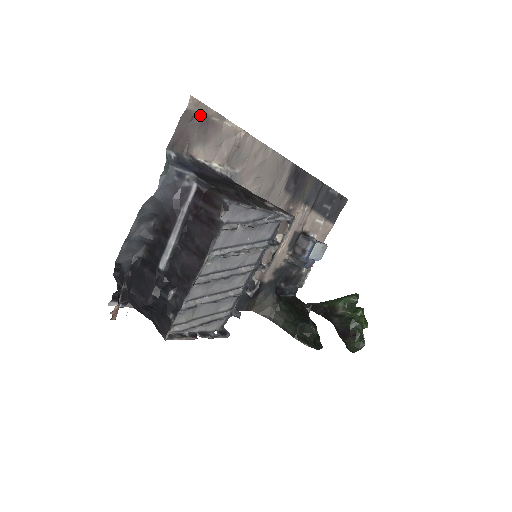
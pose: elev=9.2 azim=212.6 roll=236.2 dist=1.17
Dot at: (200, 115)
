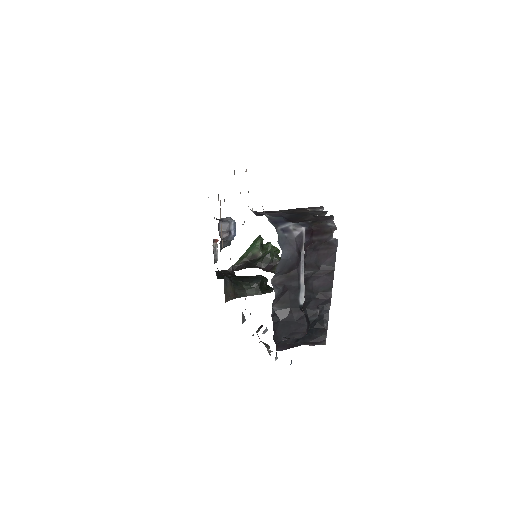
Dot at: occluded
